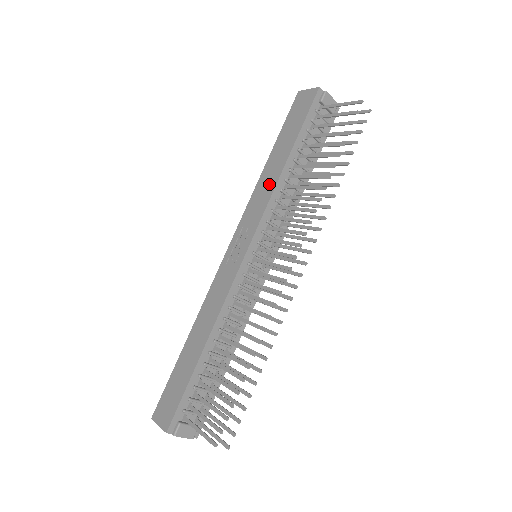
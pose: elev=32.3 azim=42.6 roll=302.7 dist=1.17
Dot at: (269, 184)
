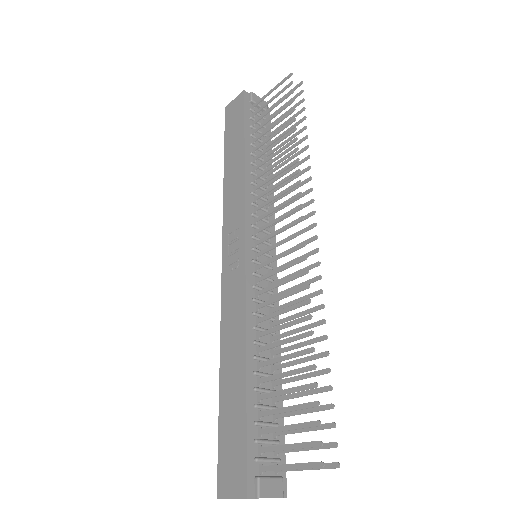
Dot at: (237, 183)
